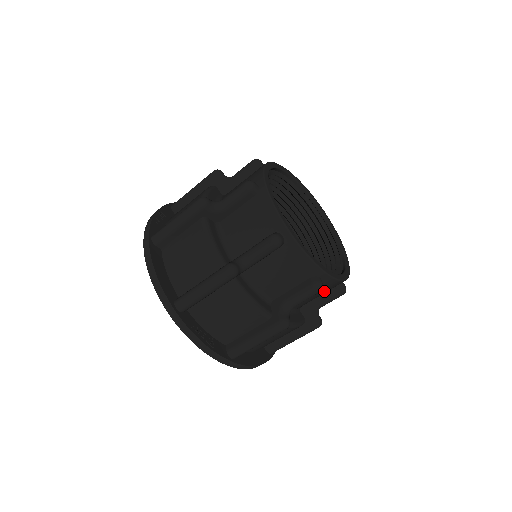
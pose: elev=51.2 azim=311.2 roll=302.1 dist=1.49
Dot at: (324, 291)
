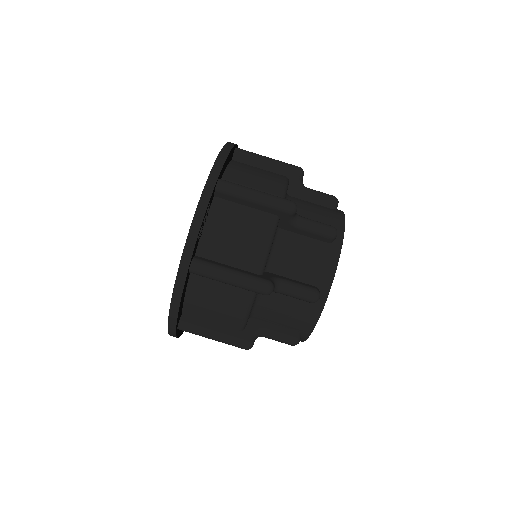
Dot at: (294, 318)
